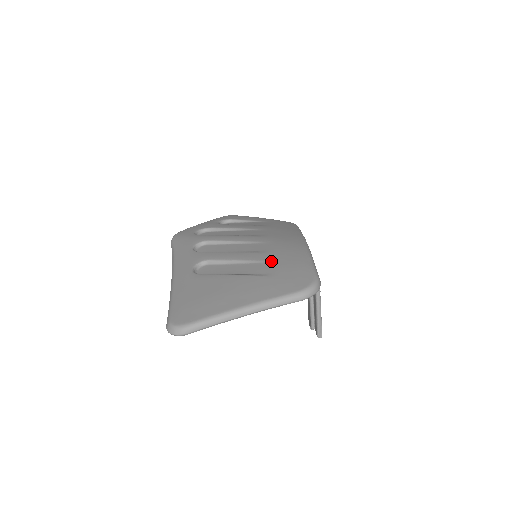
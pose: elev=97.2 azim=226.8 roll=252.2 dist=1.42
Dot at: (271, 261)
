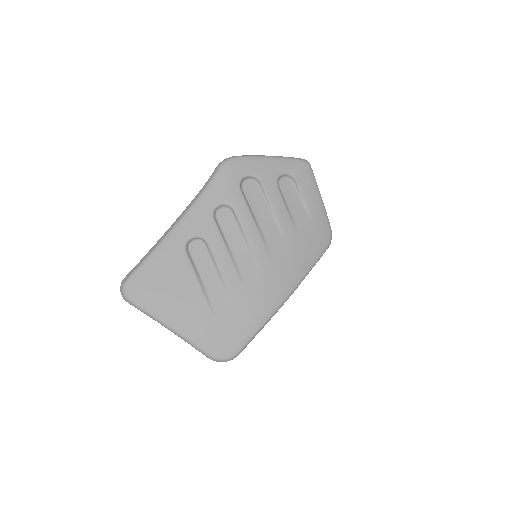
Dot at: (234, 304)
